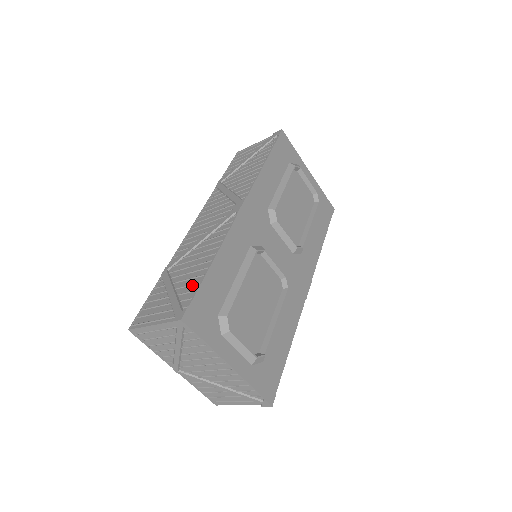
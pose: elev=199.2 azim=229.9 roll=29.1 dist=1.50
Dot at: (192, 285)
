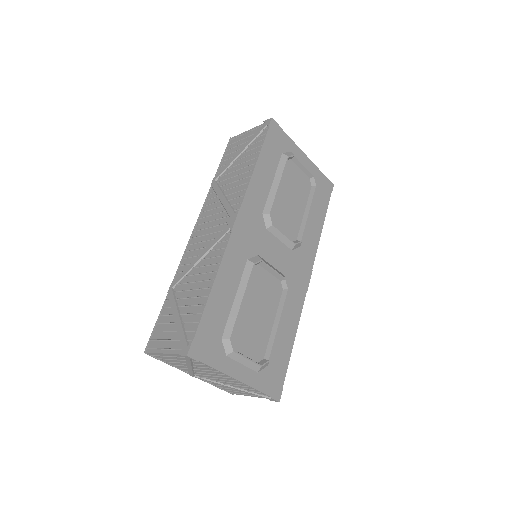
Dot at: (195, 314)
